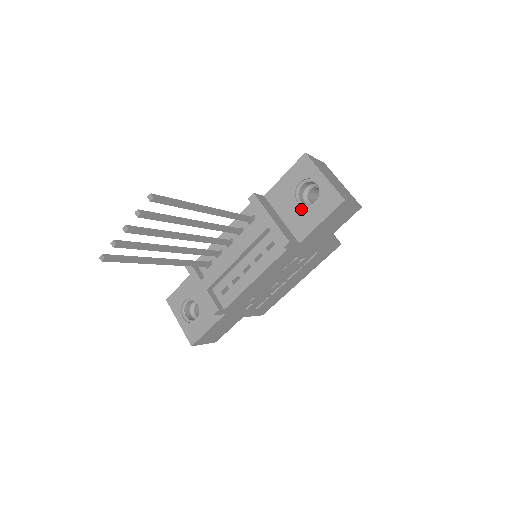
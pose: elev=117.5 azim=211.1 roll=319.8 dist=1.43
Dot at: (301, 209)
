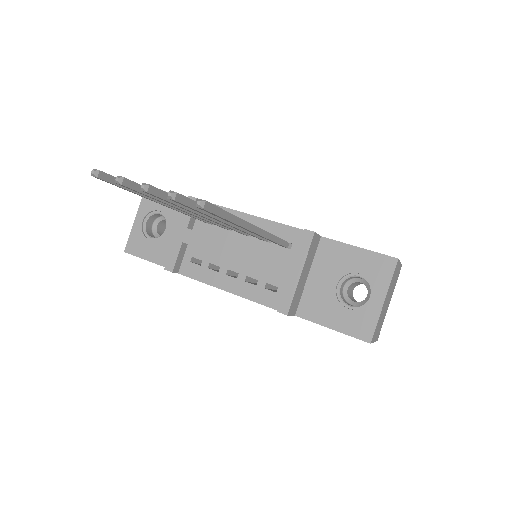
Dot at: (332, 295)
